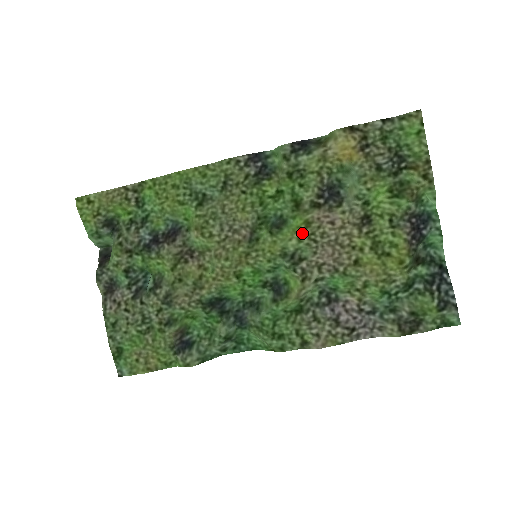
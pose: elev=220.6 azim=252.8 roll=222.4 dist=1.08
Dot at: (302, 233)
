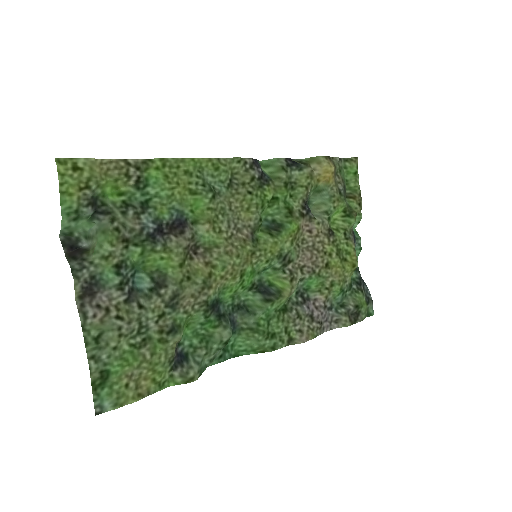
Dot at: (294, 237)
